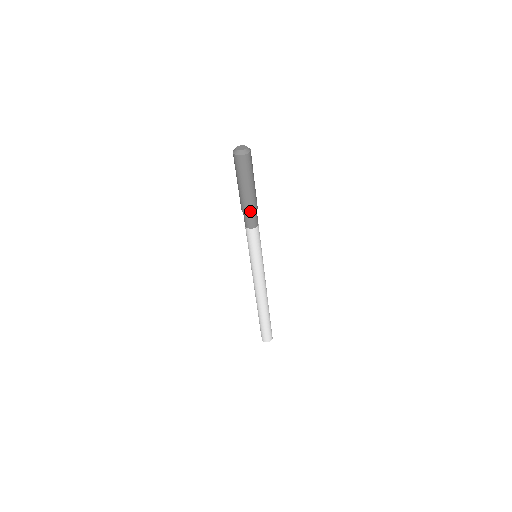
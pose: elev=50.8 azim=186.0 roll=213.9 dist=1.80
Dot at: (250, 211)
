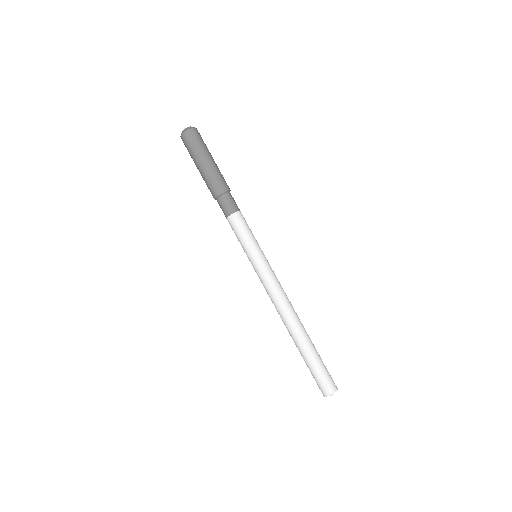
Dot at: (221, 191)
